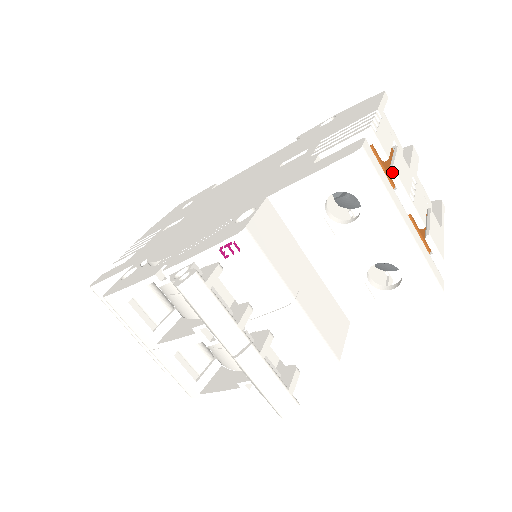
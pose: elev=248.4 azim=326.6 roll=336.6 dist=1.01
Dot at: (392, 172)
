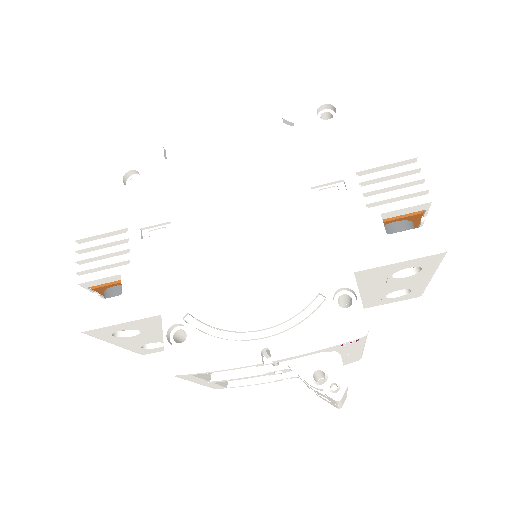
Dot at: occluded
